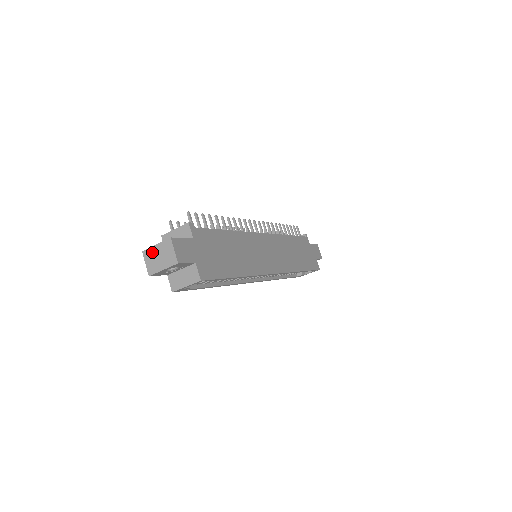
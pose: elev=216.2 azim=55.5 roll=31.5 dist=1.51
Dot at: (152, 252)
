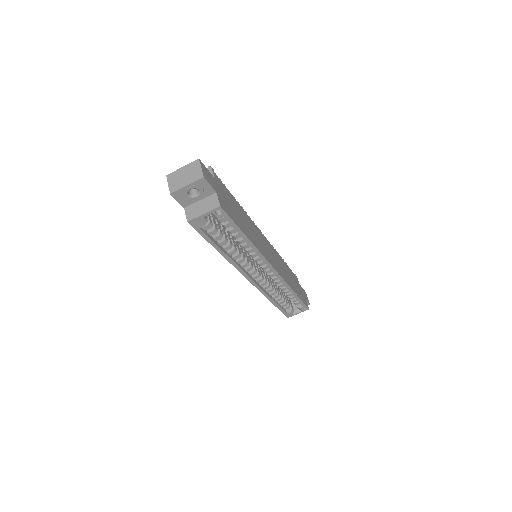
Dot at: (177, 174)
